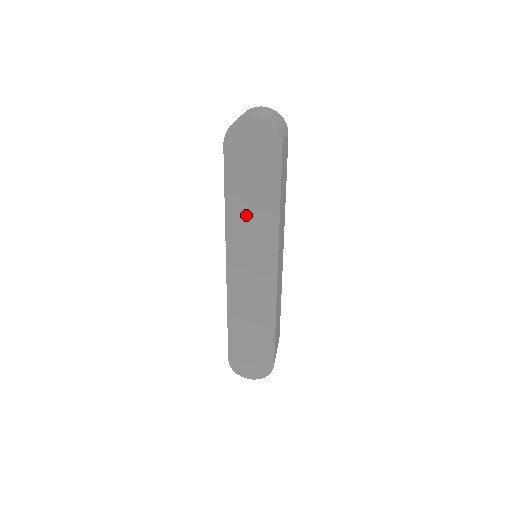
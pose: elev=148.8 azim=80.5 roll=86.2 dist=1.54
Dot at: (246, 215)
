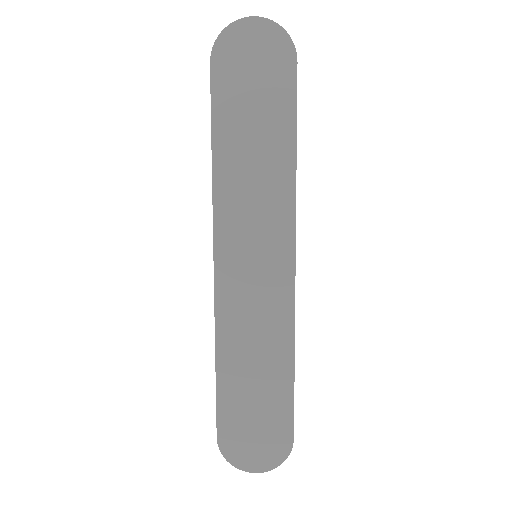
Dot at: (245, 172)
